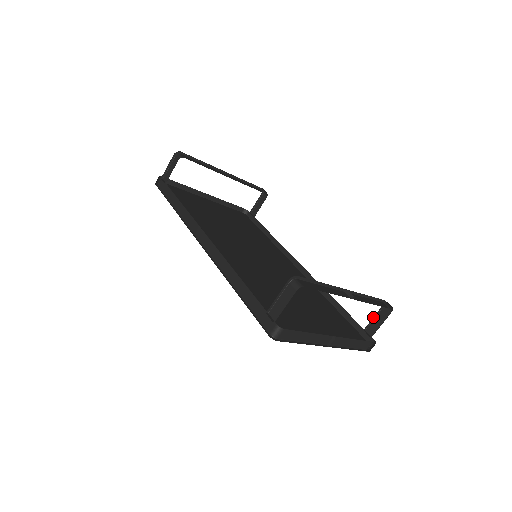
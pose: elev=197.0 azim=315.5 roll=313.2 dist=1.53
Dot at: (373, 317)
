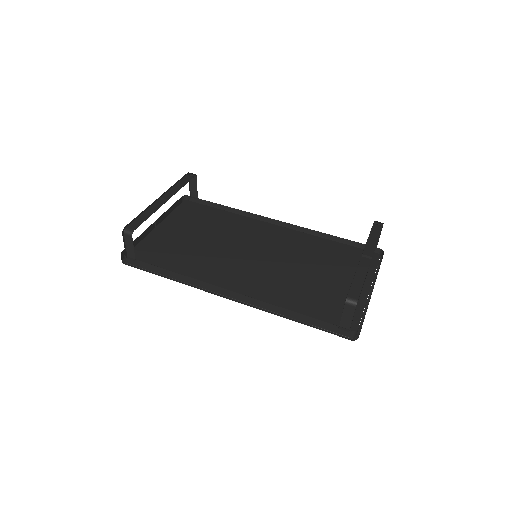
Dot at: occluded
